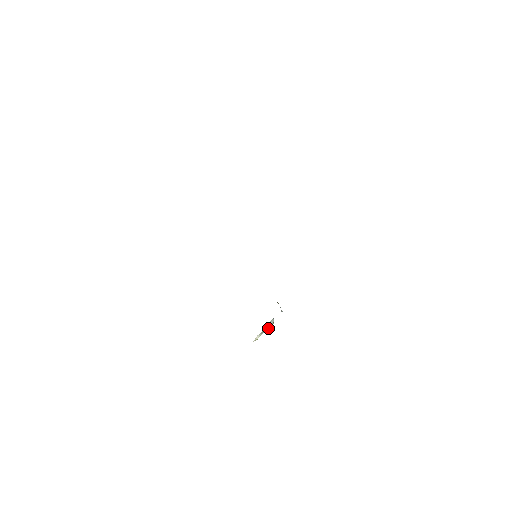
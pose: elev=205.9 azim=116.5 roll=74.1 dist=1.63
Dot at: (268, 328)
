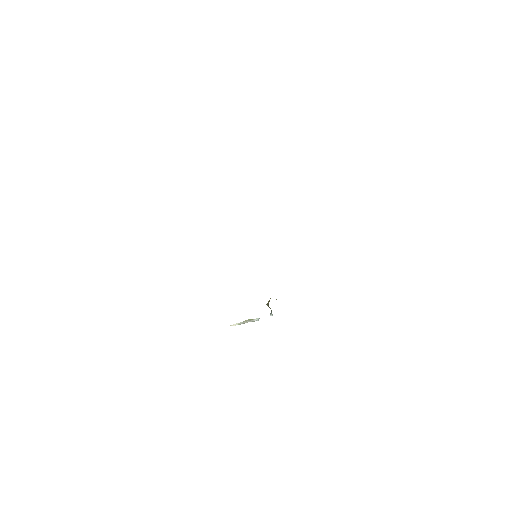
Dot at: (249, 321)
